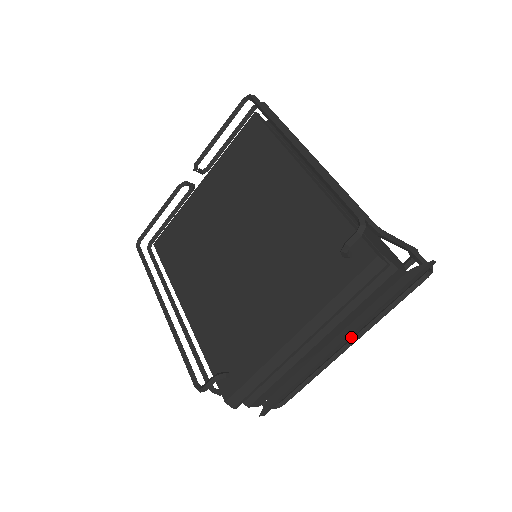
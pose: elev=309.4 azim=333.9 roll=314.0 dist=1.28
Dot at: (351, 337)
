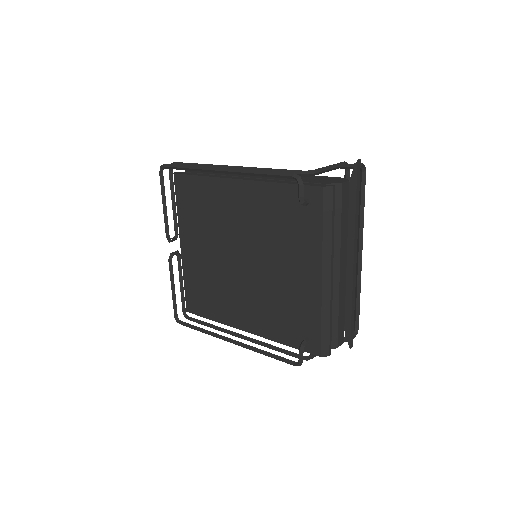
Dot at: (356, 248)
